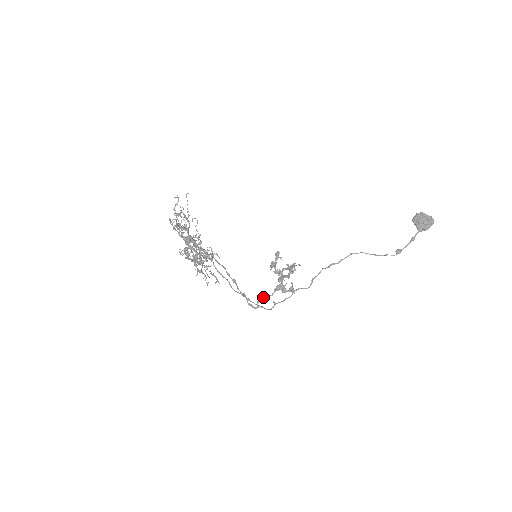
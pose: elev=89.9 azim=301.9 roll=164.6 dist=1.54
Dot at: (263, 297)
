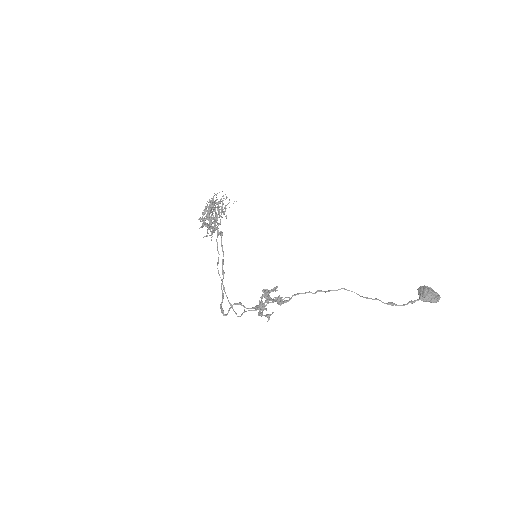
Dot at: (238, 303)
